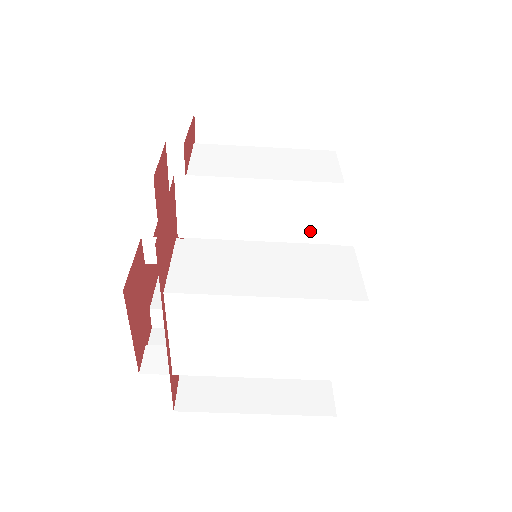
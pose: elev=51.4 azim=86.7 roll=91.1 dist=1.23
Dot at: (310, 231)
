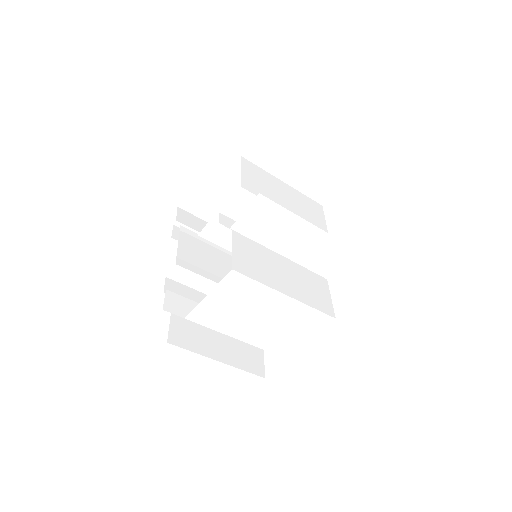
Dot at: (309, 260)
